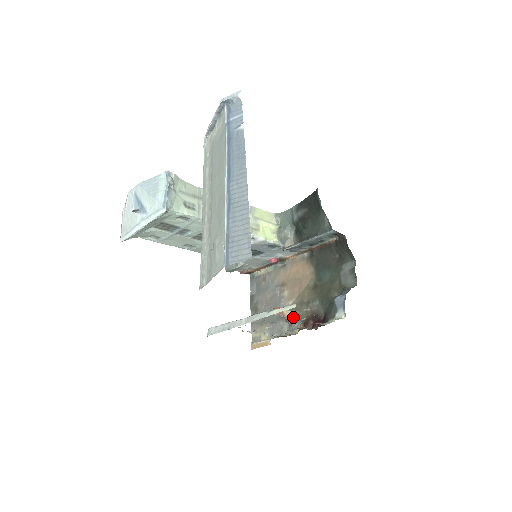
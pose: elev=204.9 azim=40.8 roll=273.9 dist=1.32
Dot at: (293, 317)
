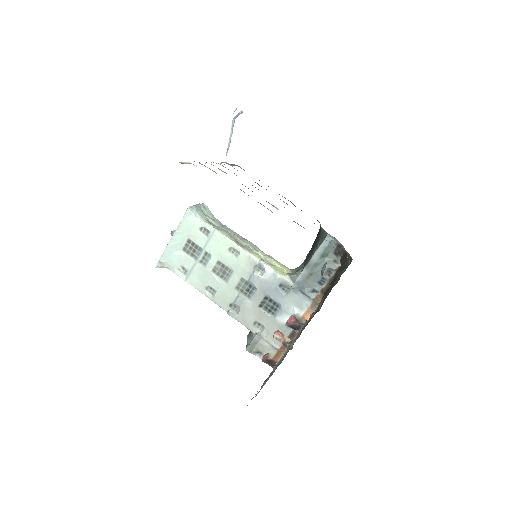
Dot at: occluded
